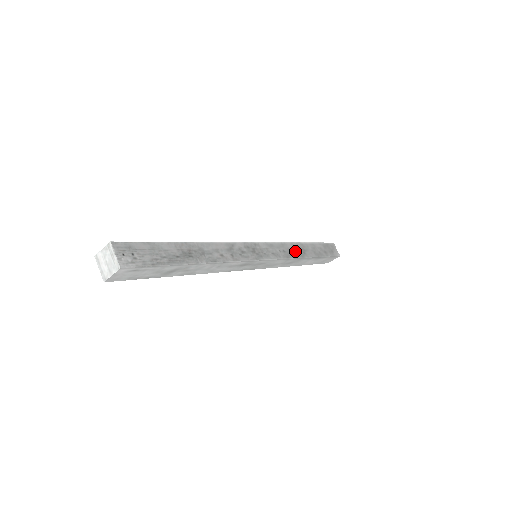
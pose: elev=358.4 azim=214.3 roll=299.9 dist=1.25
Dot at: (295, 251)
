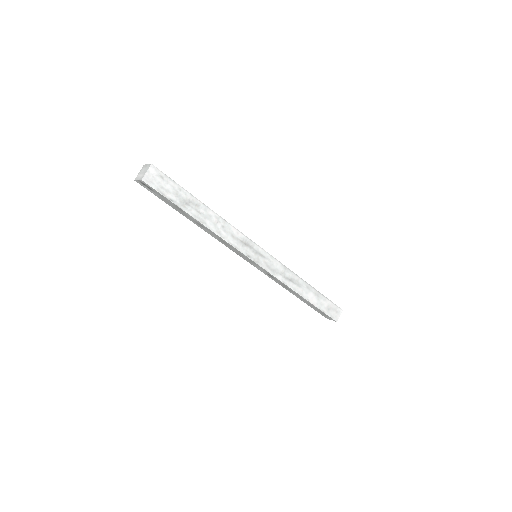
Dot at: occluded
